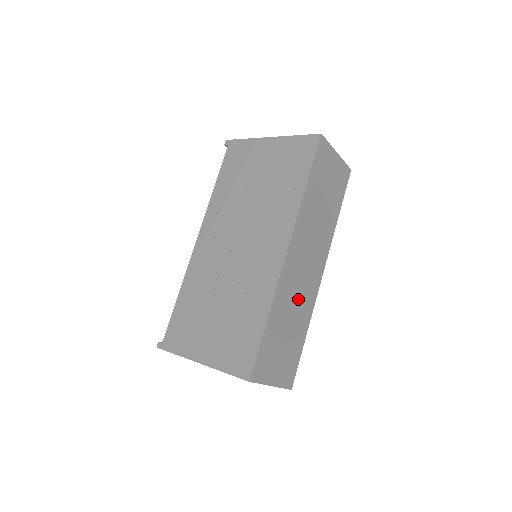
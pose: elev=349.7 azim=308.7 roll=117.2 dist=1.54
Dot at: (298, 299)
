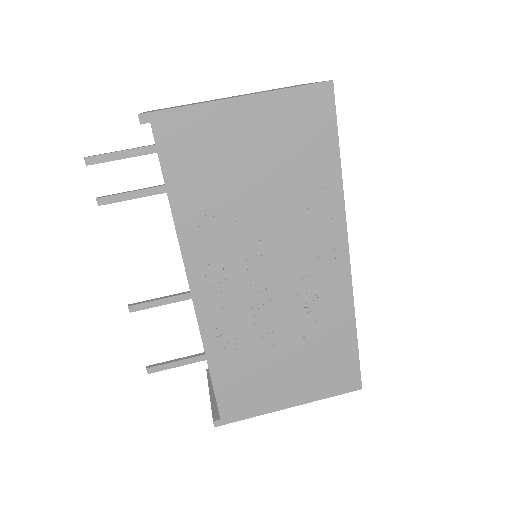
Dot at: occluded
